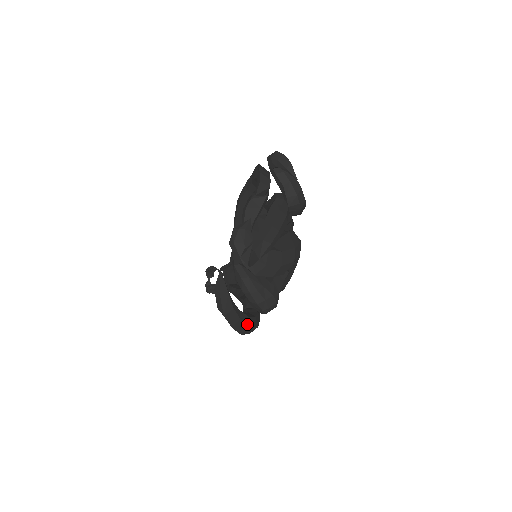
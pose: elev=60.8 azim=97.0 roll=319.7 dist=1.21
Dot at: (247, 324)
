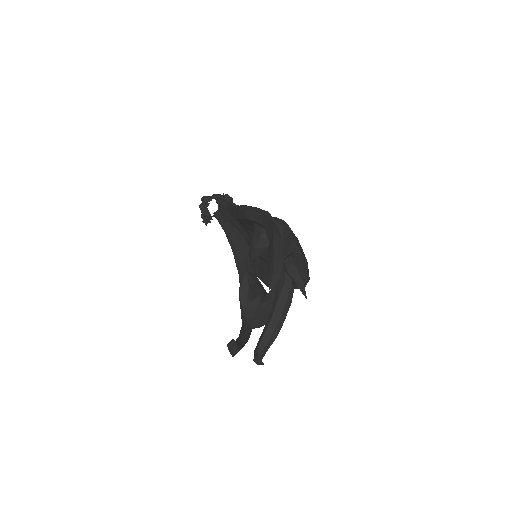
Dot at: occluded
